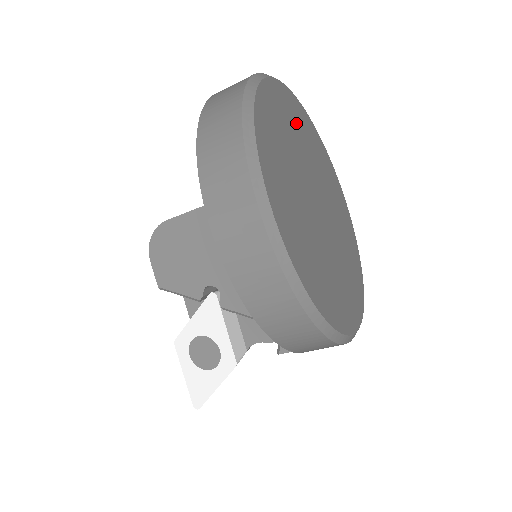
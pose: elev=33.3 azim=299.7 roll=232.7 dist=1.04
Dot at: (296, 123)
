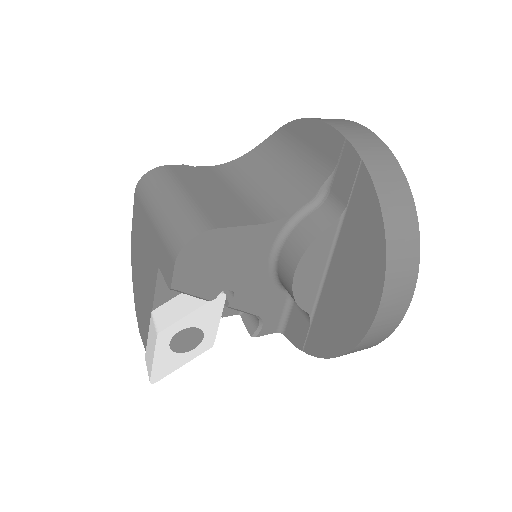
Dot at: occluded
